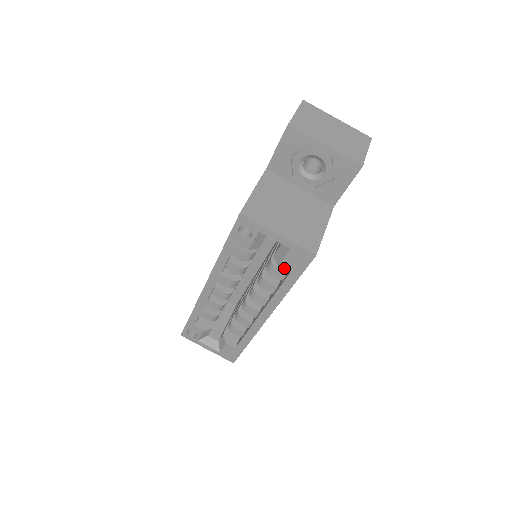
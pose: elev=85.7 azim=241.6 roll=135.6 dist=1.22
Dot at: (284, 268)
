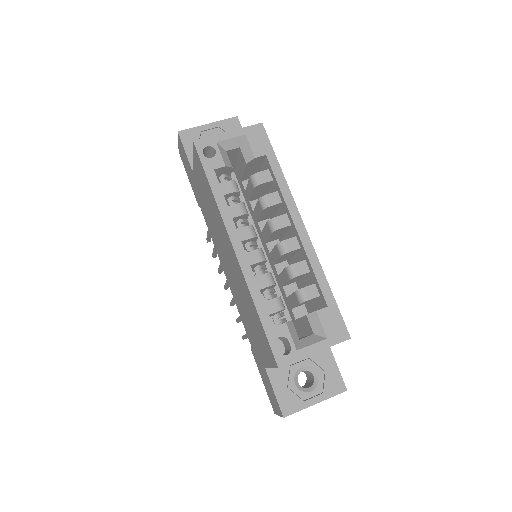
Dot at: (259, 156)
